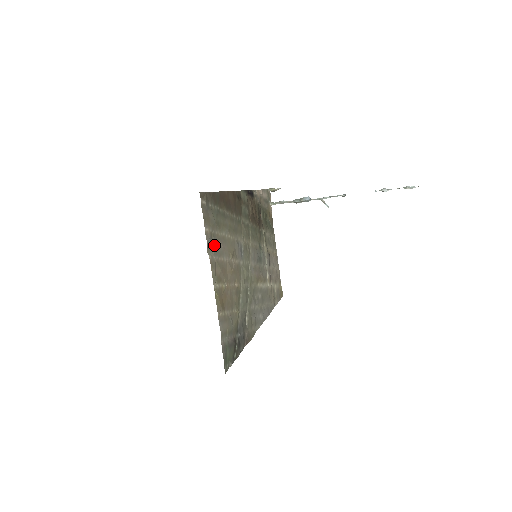
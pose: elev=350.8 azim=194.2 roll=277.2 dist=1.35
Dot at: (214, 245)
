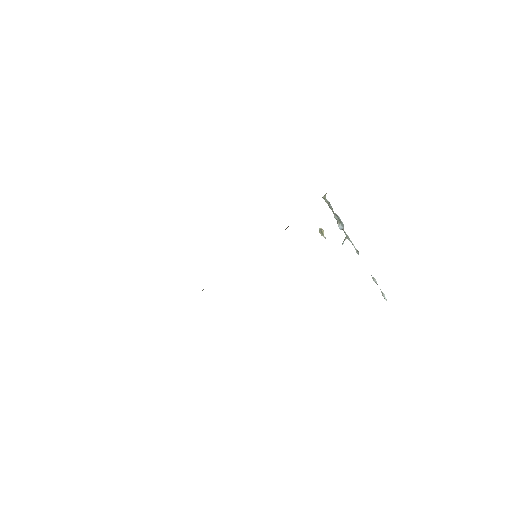
Dot at: occluded
